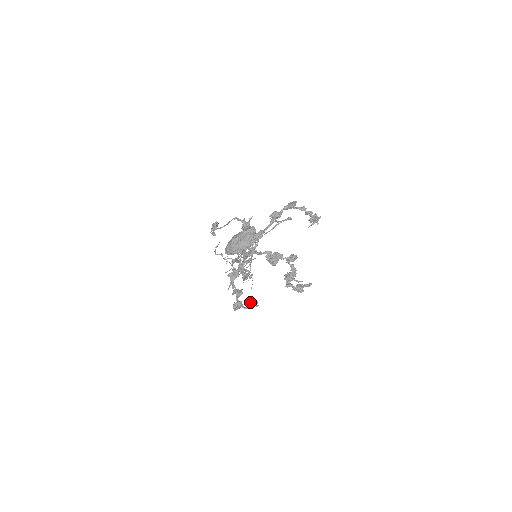
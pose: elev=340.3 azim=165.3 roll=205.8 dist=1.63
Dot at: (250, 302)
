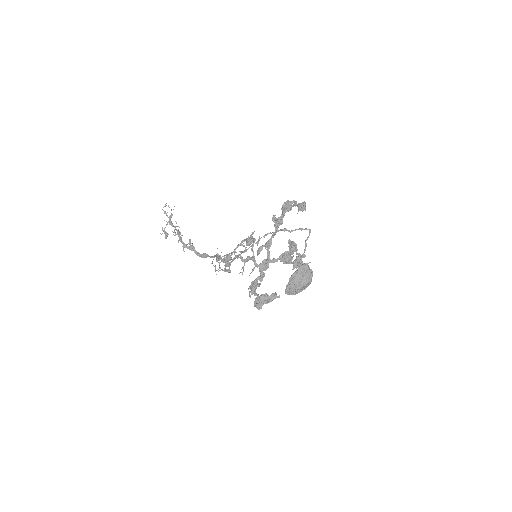
Dot at: (270, 296)
